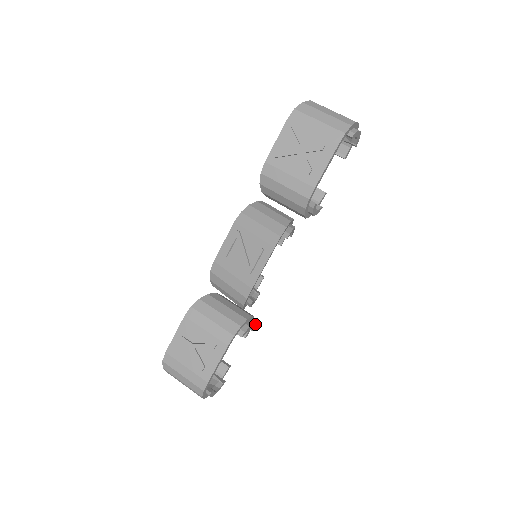
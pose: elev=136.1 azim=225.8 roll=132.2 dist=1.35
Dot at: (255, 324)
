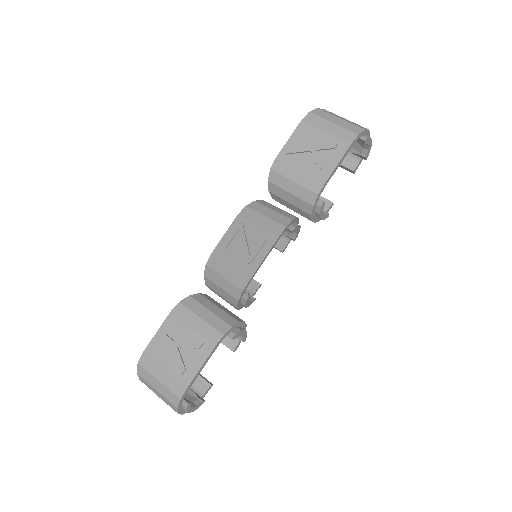
Dot at: occluded
